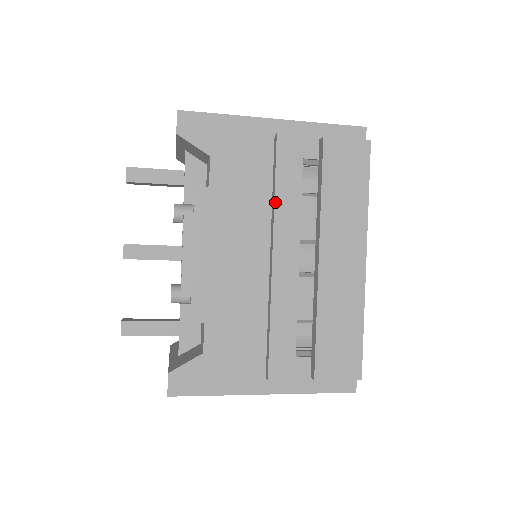
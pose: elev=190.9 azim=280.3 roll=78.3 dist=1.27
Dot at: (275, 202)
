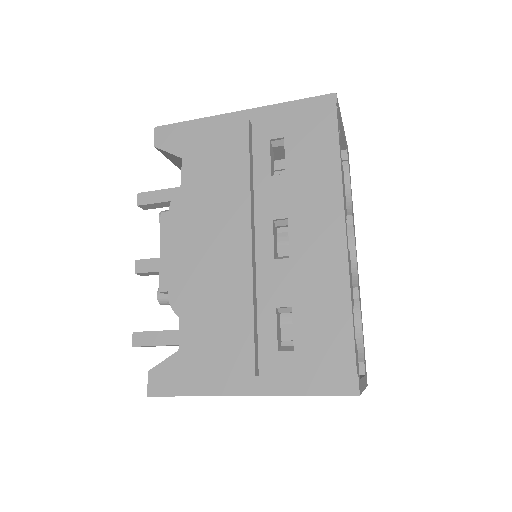
Dot at: (239, 185)
